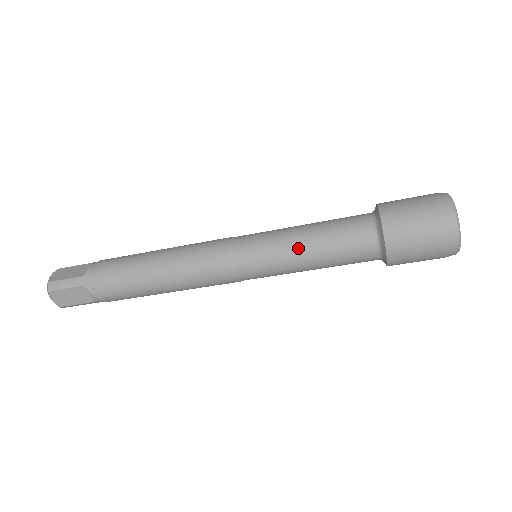
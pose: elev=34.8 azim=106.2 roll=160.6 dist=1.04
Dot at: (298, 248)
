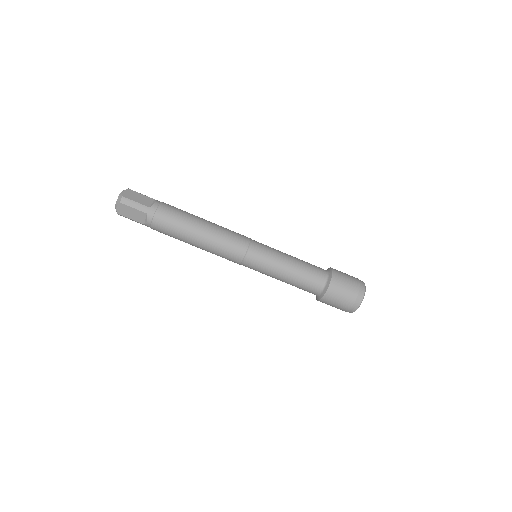
Dot at: (284, 268)
